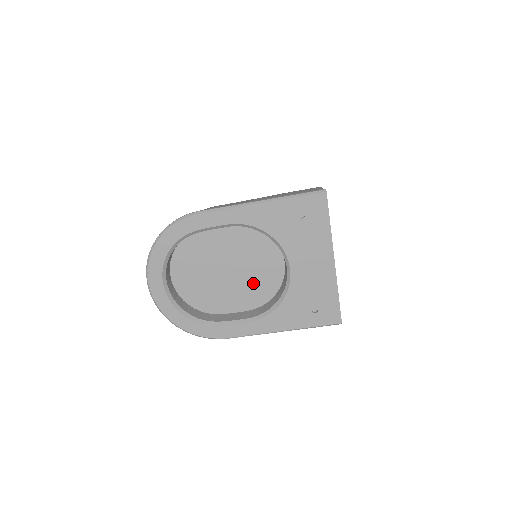
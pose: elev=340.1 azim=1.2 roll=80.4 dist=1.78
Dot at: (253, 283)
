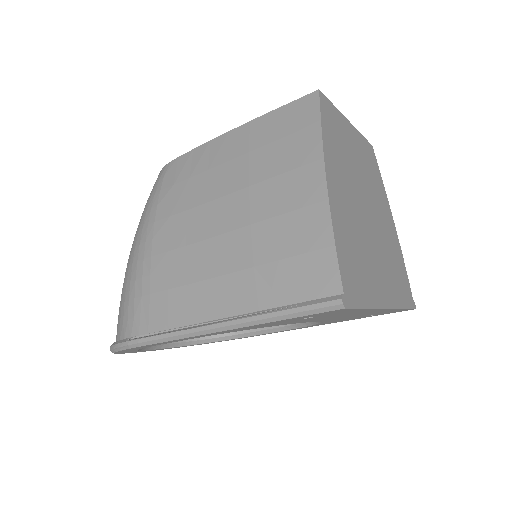
Dot at: occluded
